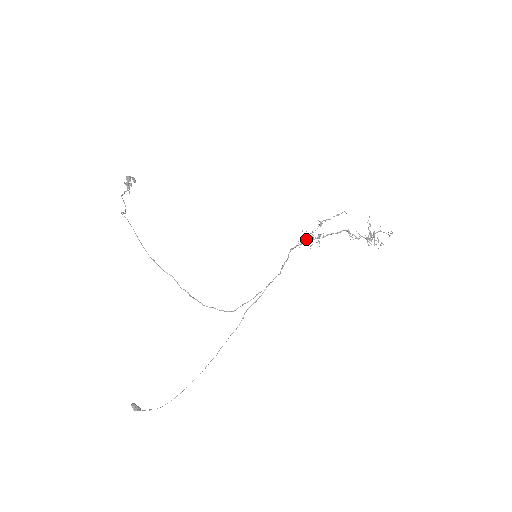
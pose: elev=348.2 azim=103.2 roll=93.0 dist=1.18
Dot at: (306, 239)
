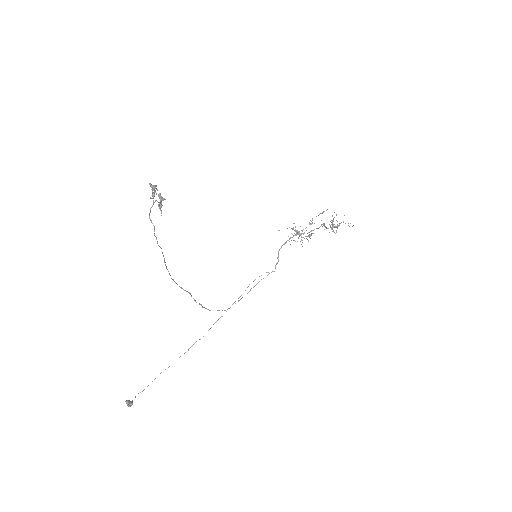
Dot at: (295, 235)
